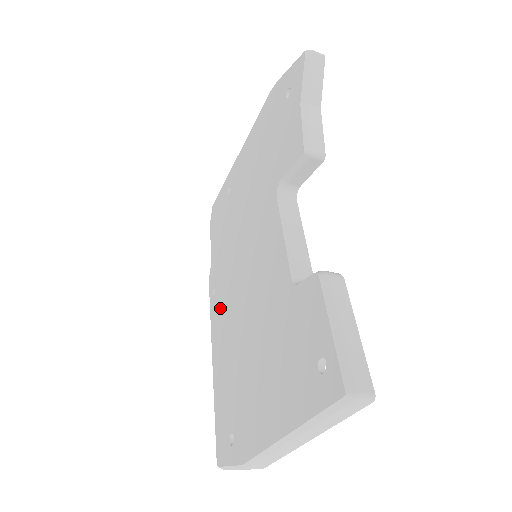
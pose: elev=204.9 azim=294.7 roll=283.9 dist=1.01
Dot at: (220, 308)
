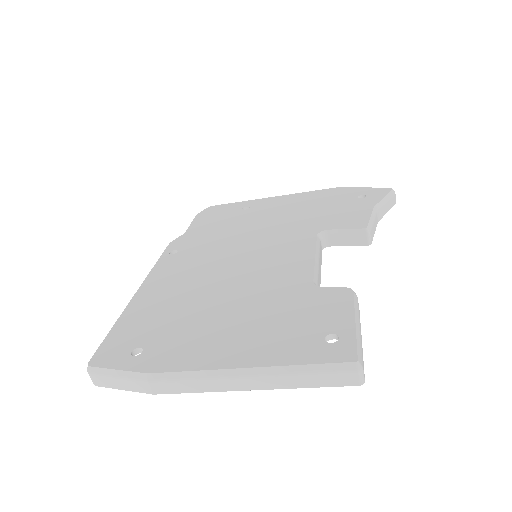
Dot at: (180, 264)
